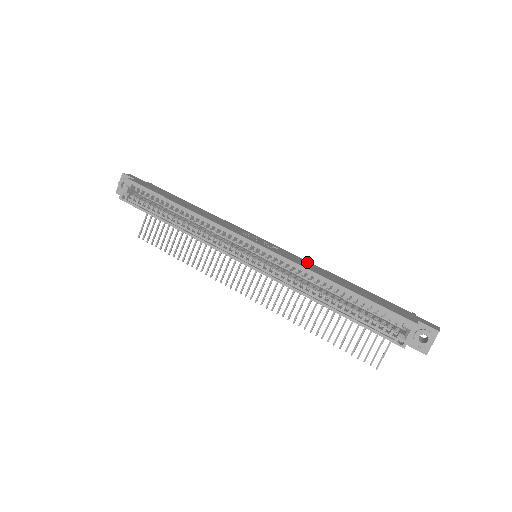
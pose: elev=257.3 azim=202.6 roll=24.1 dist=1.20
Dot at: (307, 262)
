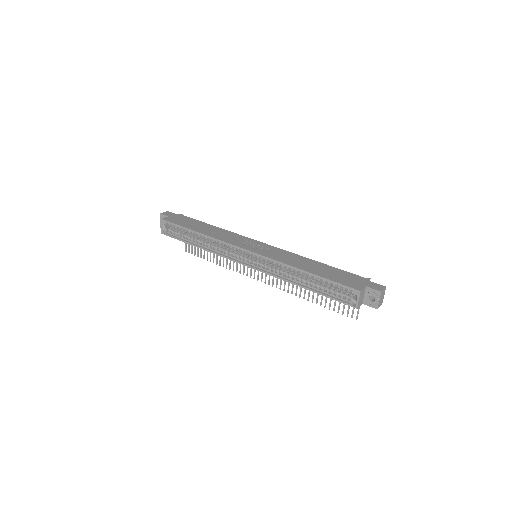
Dot at: (290, 254)
